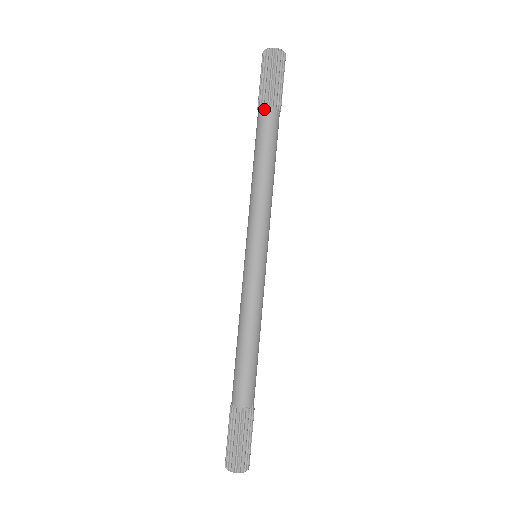
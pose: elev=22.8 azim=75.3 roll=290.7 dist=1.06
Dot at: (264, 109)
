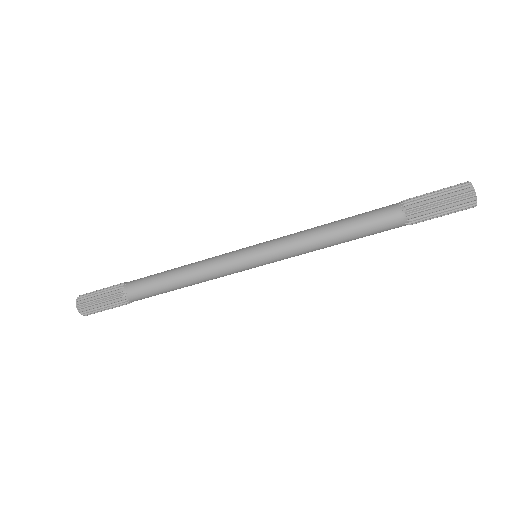
Dot at: (405, 222)
